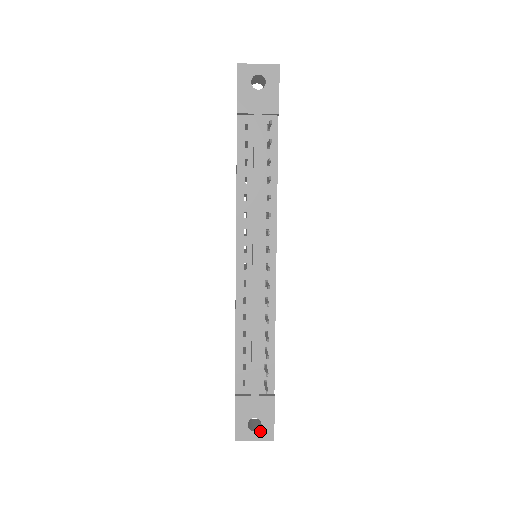
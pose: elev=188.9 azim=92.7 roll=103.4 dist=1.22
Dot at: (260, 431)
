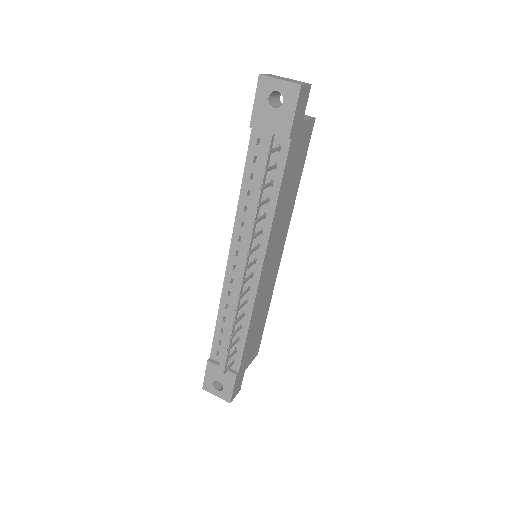
Dot at: (221, 392)
